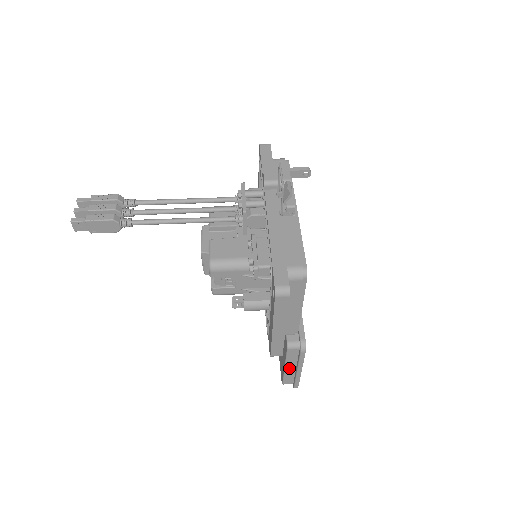
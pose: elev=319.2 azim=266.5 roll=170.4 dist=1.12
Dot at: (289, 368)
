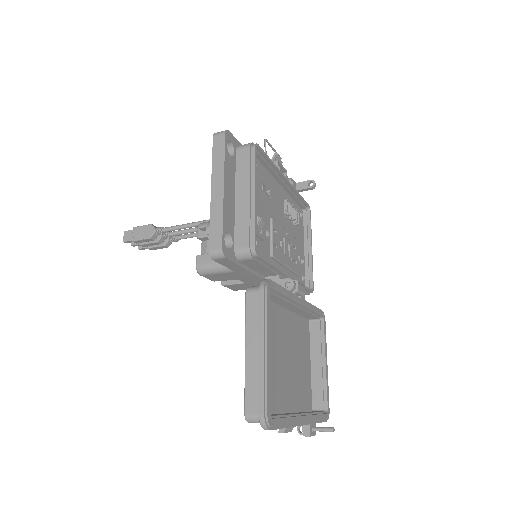
Dot at: (251, 353)
